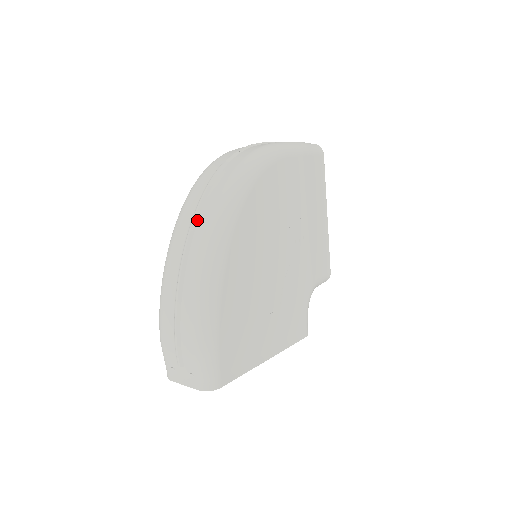
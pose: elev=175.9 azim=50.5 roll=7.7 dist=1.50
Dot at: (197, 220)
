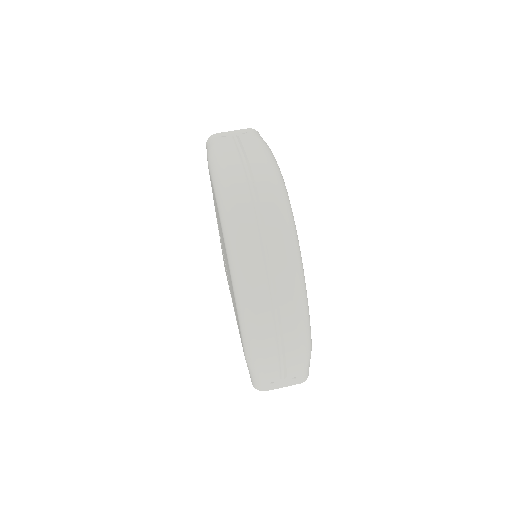
Dot at: (272, 268)
